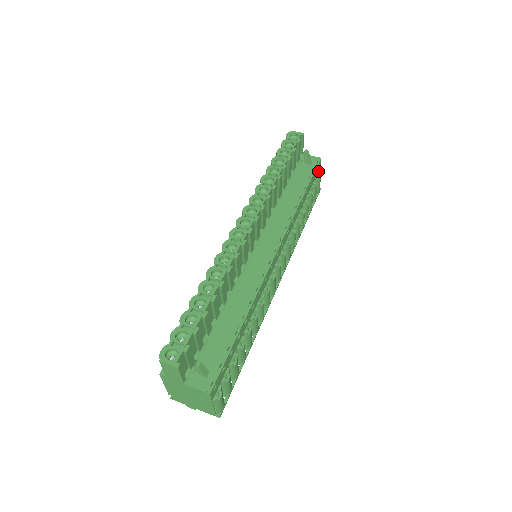
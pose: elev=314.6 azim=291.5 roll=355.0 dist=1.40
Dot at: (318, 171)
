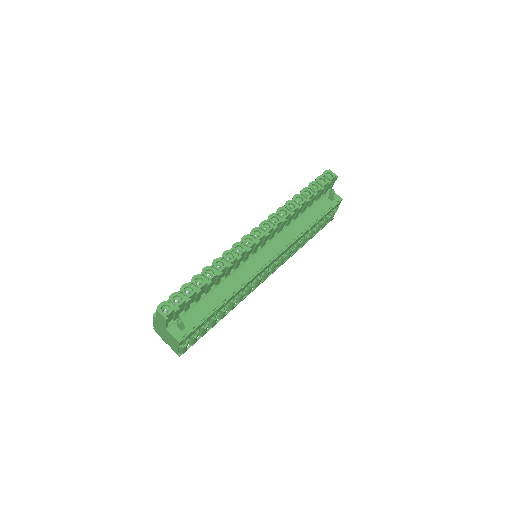
Dot at: (336, 207)
